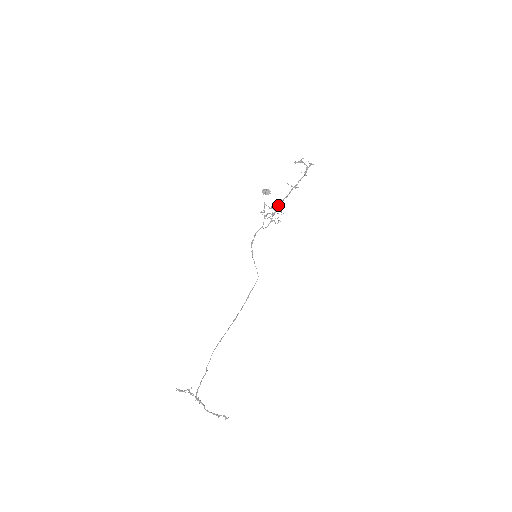
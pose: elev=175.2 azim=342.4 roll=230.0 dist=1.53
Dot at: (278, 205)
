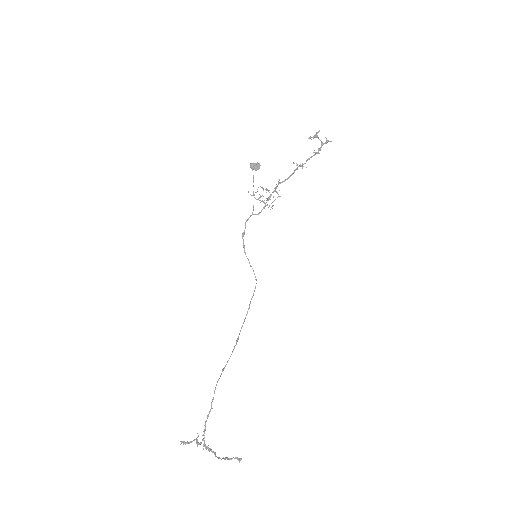
Dot at: (276, 187)
